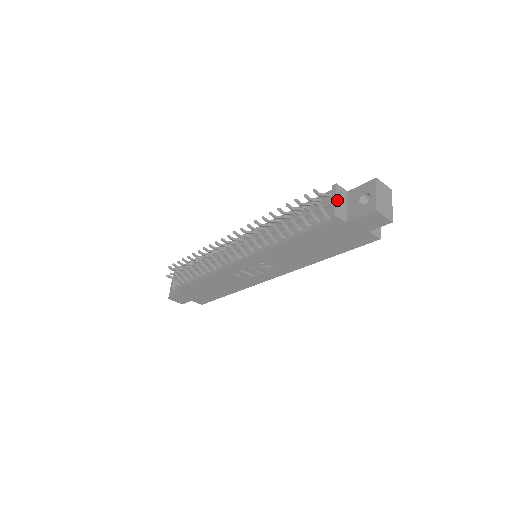
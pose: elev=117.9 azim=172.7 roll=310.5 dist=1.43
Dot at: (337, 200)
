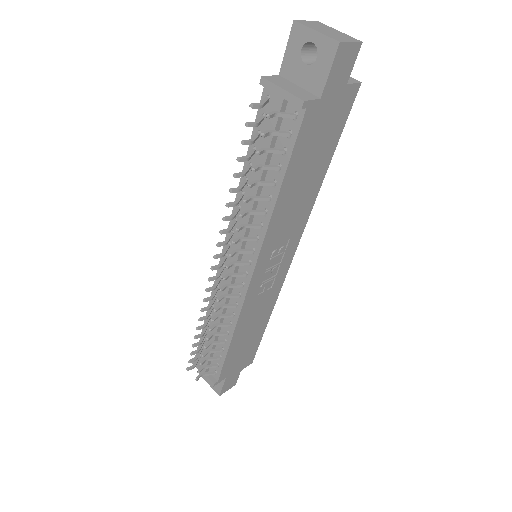
Dot at: (284, 88)
